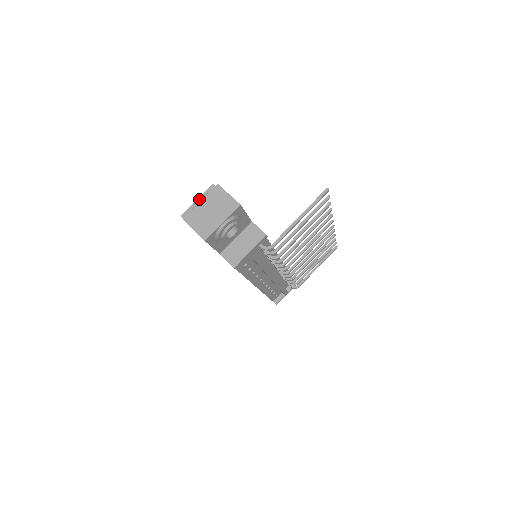
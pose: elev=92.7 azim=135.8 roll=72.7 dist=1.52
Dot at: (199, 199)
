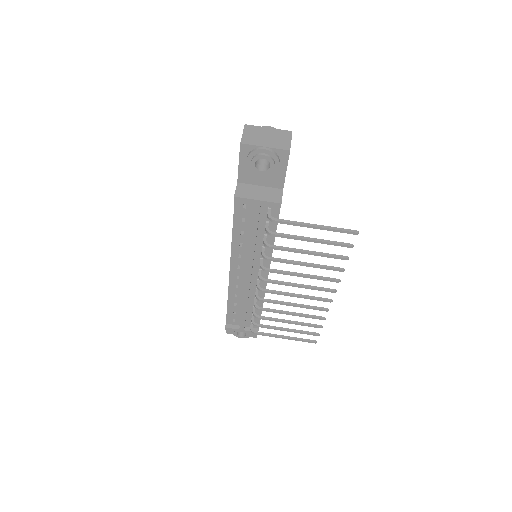
Dot at: (270, 126)
